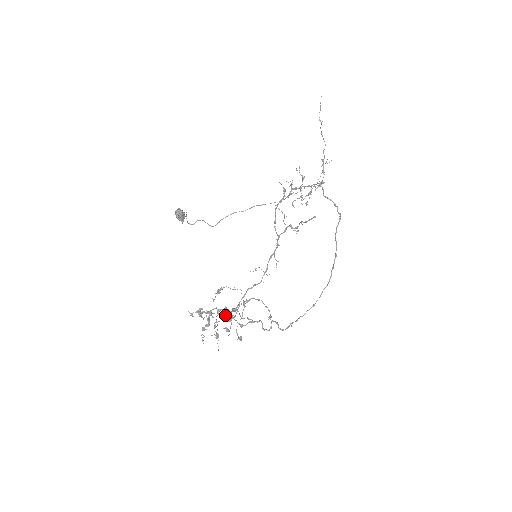
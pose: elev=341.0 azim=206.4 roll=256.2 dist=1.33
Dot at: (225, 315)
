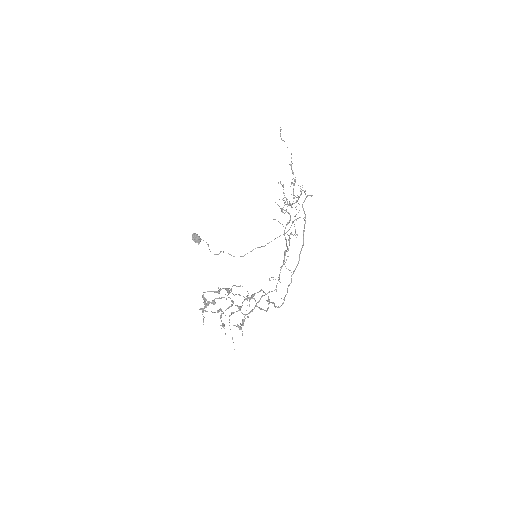
Dot at: (217, 292)
